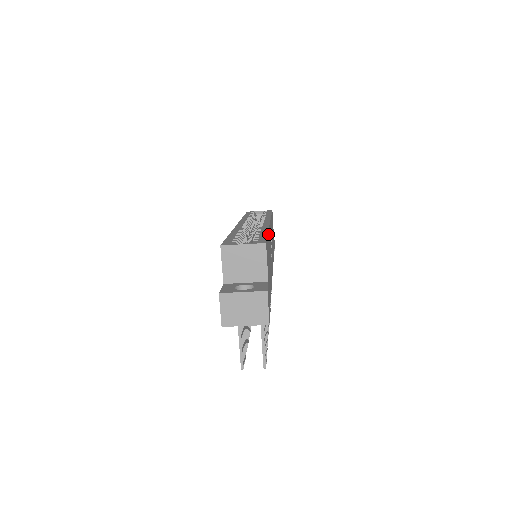
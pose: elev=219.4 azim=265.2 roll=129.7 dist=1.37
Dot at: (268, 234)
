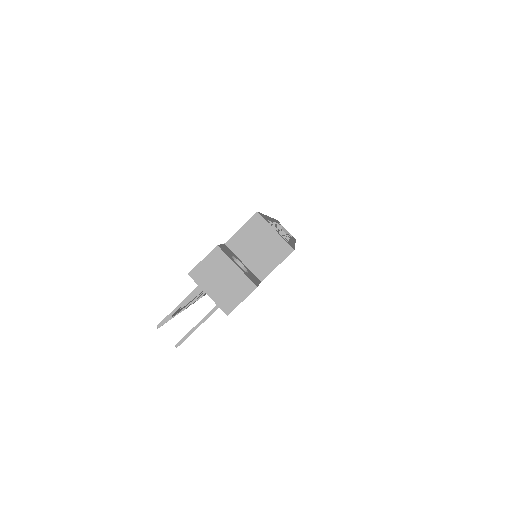
Dot at: occluded
